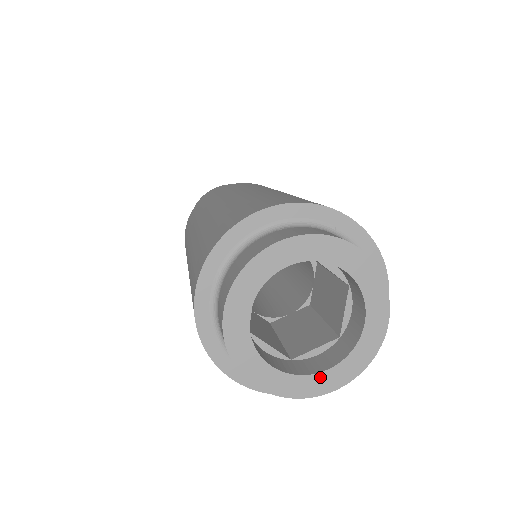
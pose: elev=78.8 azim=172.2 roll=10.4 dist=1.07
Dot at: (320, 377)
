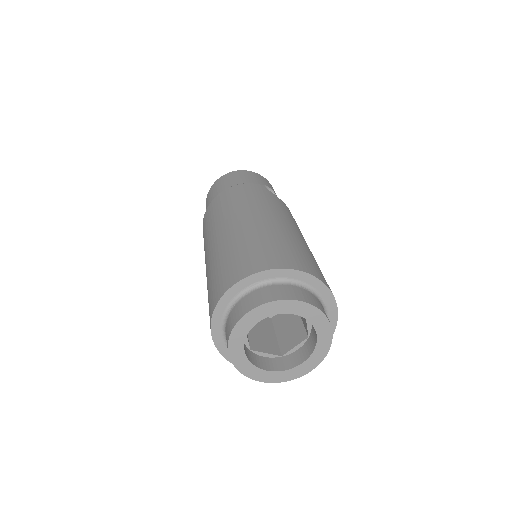
Dot at: (260, 371)
